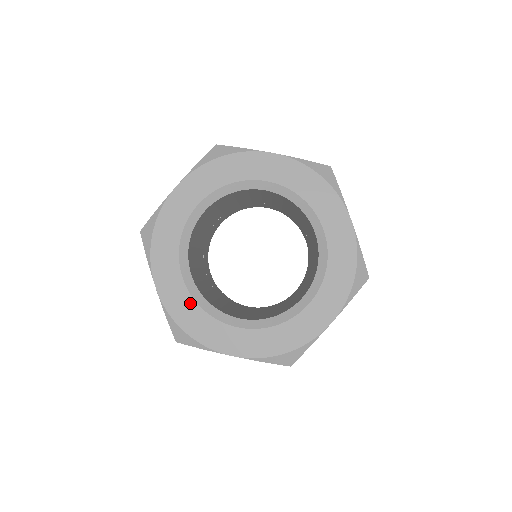
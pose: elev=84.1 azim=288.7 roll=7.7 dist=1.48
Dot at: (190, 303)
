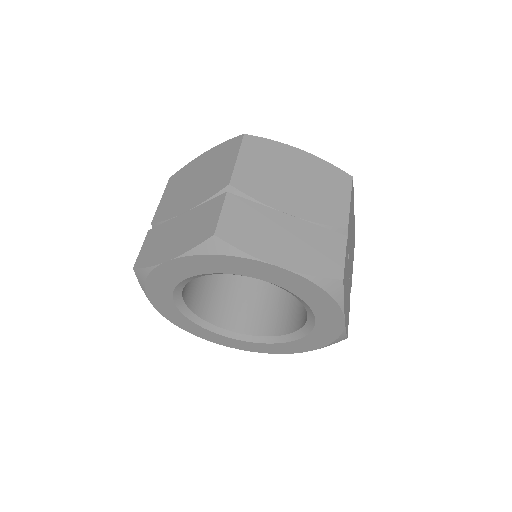
Dot at: (245, 343)
